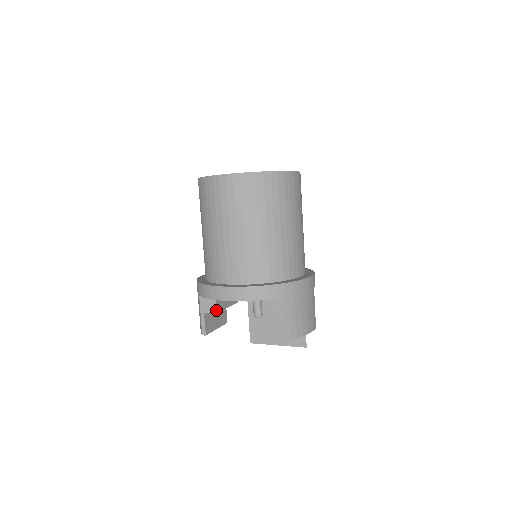
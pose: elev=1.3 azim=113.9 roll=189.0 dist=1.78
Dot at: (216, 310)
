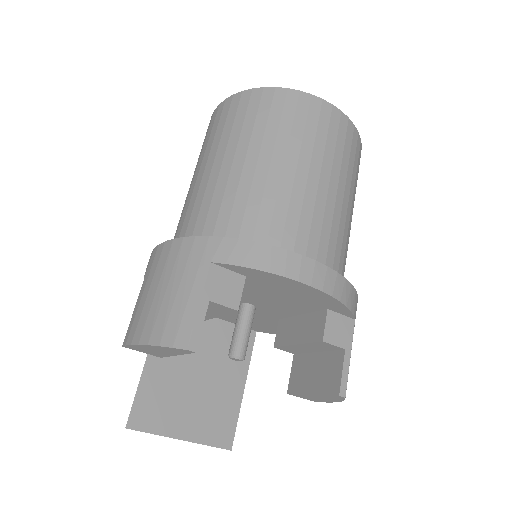
Dot at: (238, 304)
